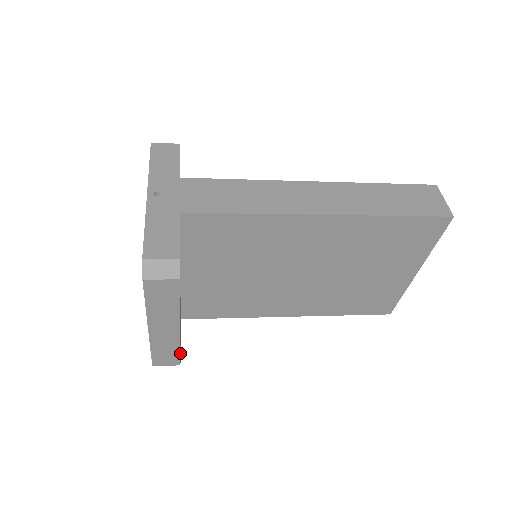
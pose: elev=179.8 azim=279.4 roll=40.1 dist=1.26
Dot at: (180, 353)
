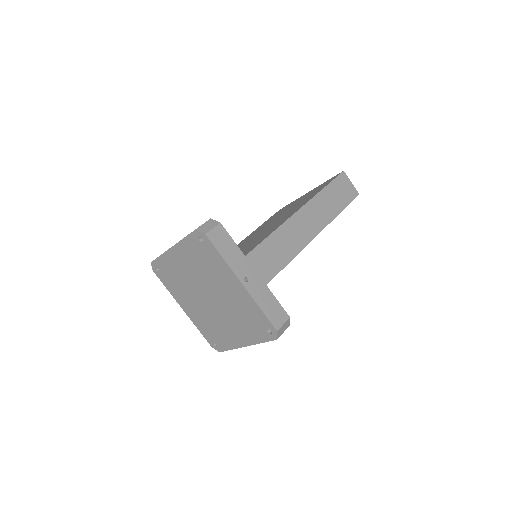
Dot at: occluded
